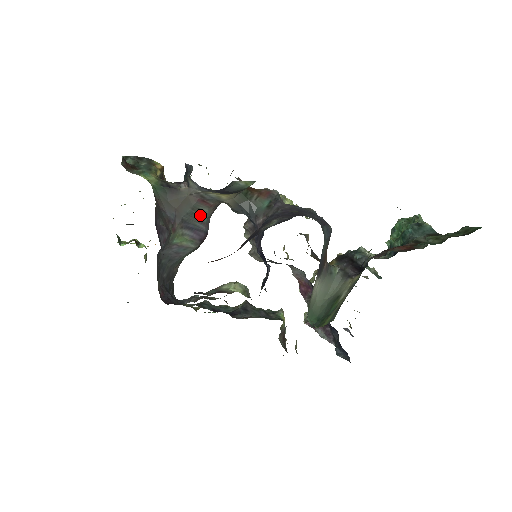
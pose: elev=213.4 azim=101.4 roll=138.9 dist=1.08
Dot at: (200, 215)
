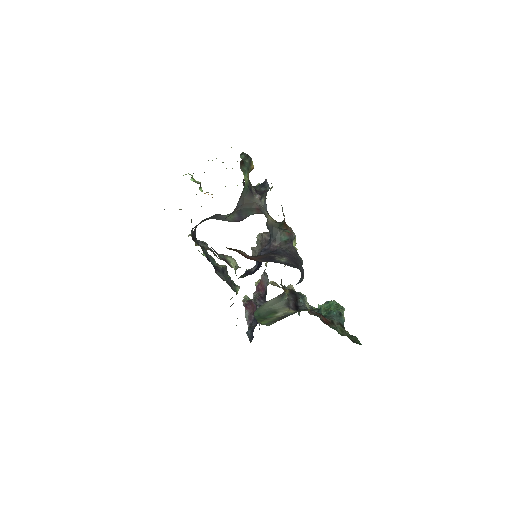
Dot at: (249, 212)
